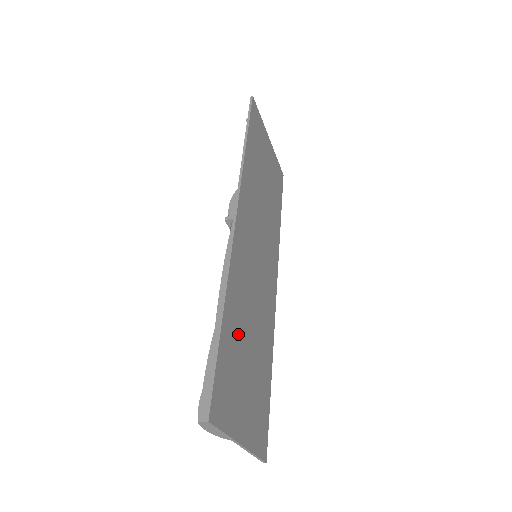
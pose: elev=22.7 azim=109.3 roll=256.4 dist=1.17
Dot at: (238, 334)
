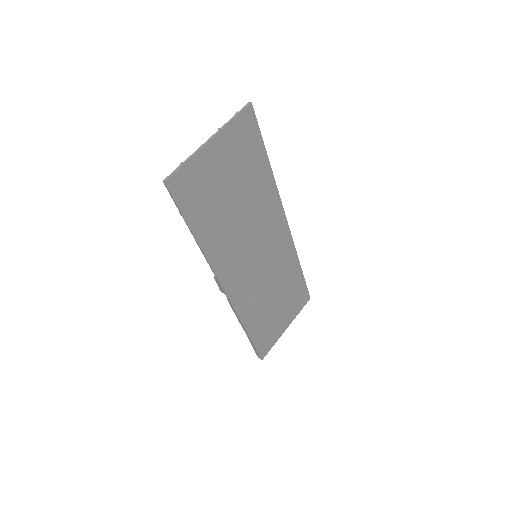
Dot at: (263, 316)
